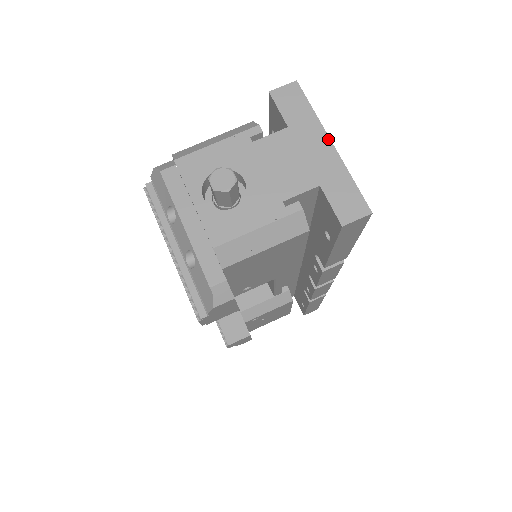
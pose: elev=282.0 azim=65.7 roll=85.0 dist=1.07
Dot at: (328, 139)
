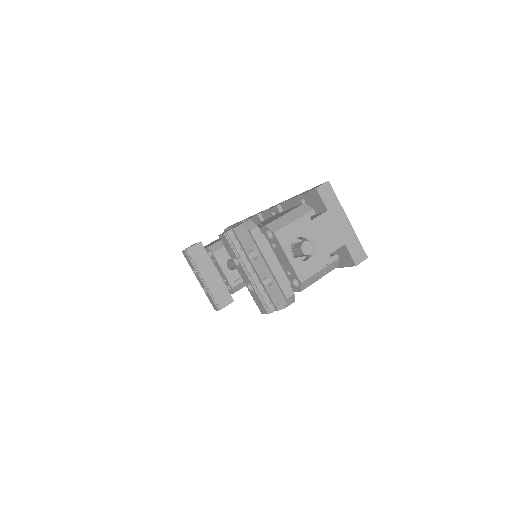
Dot at: (346, 217)
